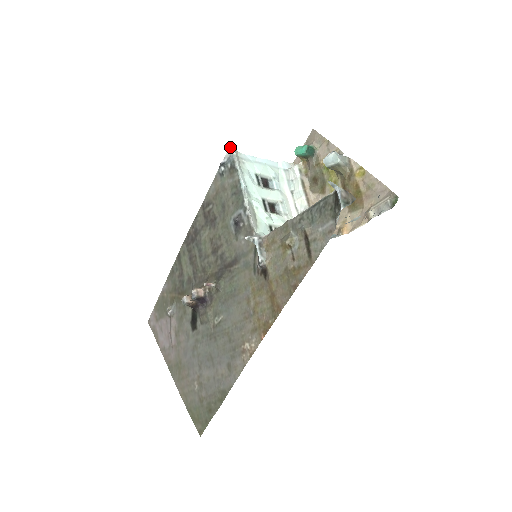
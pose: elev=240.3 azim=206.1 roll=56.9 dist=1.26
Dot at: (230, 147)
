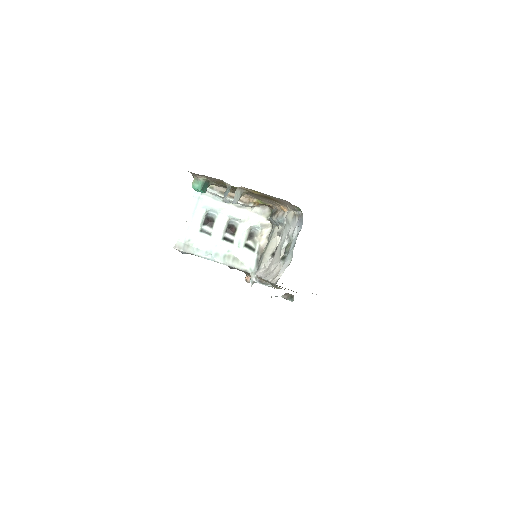
Dot at: occluded
